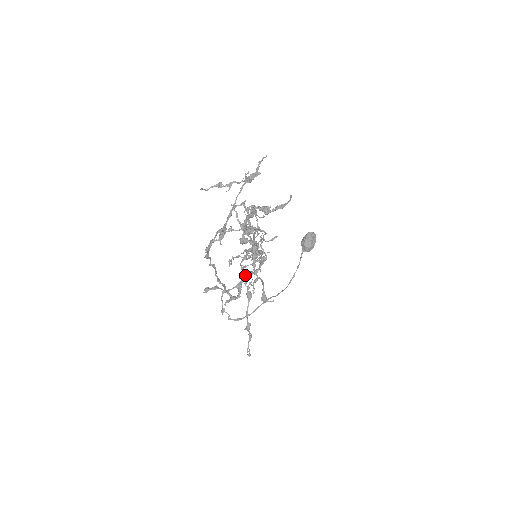
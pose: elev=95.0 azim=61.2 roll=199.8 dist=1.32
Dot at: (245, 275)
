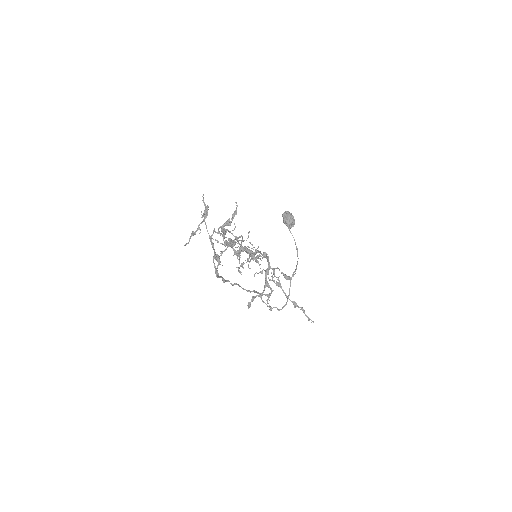
Dot at: occluded
